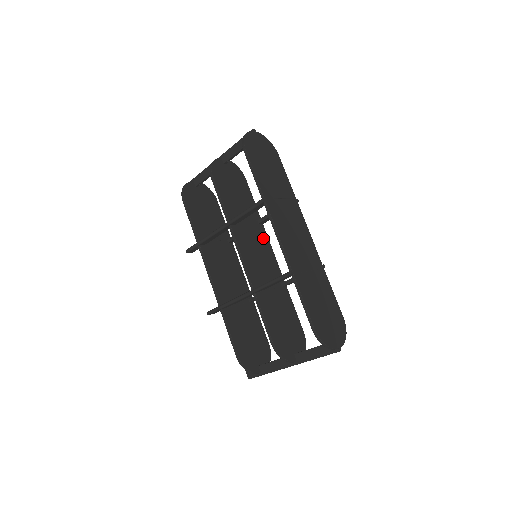
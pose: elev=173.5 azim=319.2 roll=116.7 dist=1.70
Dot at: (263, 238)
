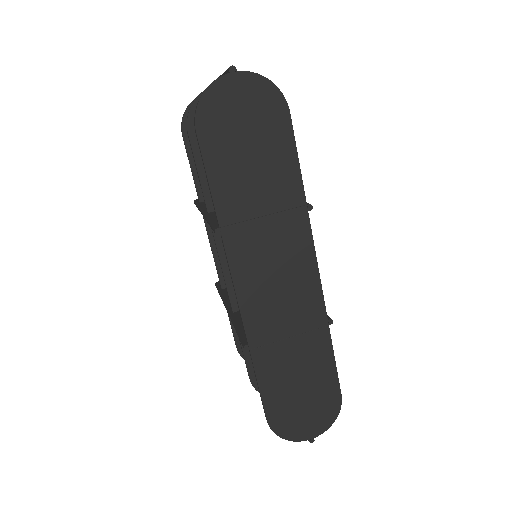
Dot at: occluded
